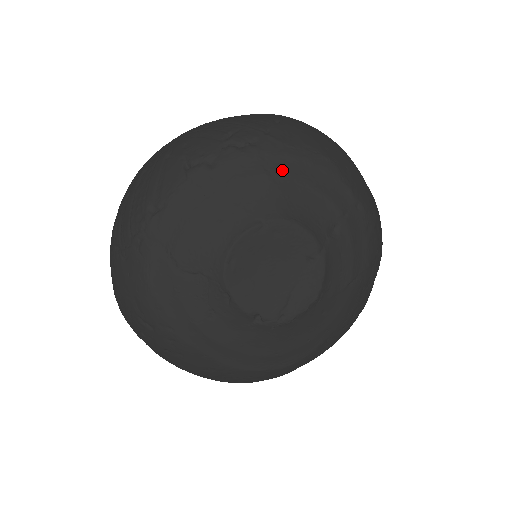
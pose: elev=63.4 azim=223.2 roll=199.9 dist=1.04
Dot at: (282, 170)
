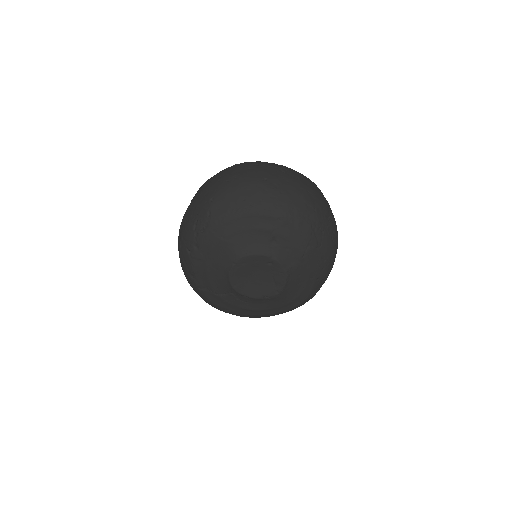
Dot at: (226, 232)
